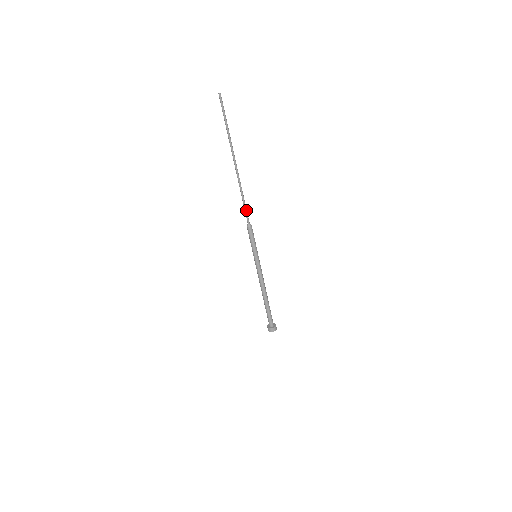
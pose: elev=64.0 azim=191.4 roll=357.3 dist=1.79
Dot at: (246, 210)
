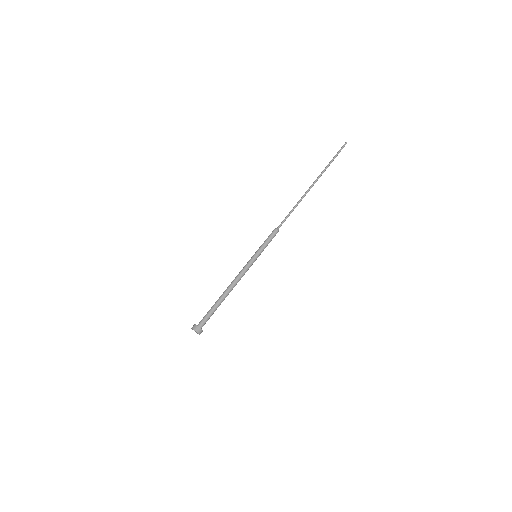
Dot at: occluded
